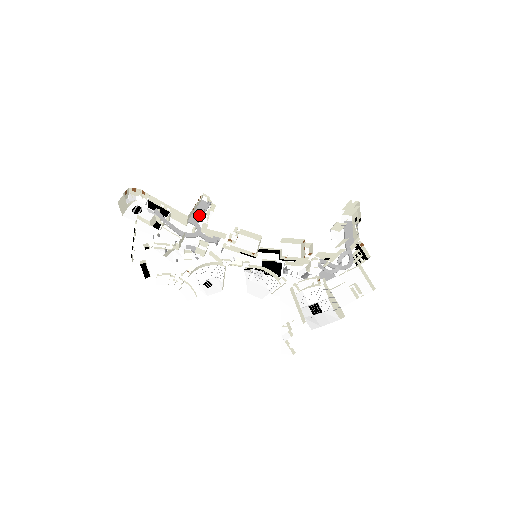
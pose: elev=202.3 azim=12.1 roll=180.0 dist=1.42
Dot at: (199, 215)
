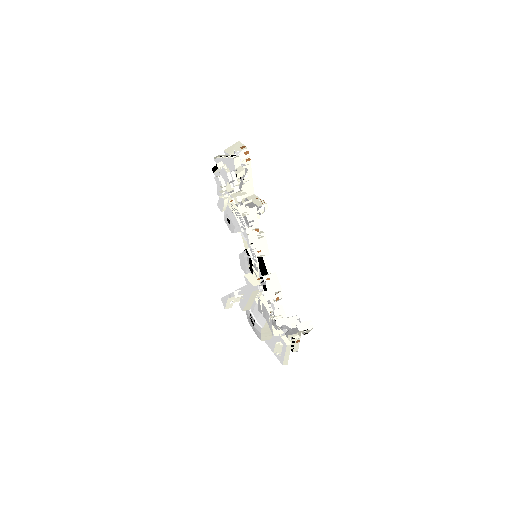
Dot at: (252, 206)
